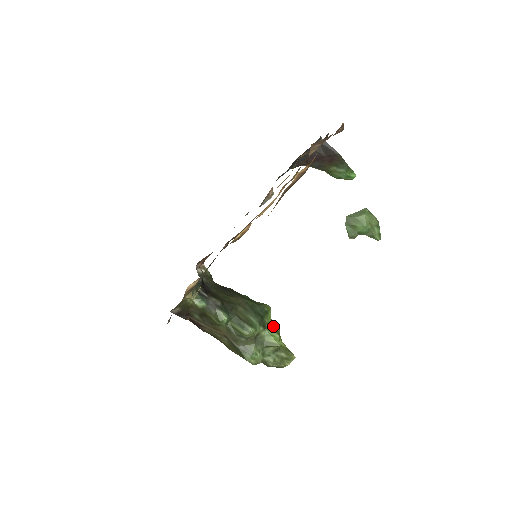
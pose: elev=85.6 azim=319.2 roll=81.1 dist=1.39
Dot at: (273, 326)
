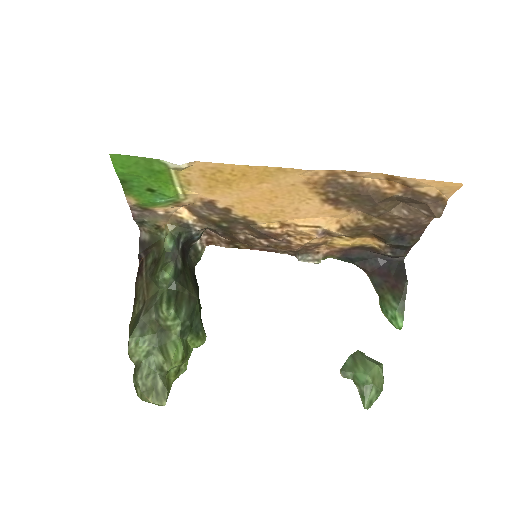
Dot at: (188, 349)
